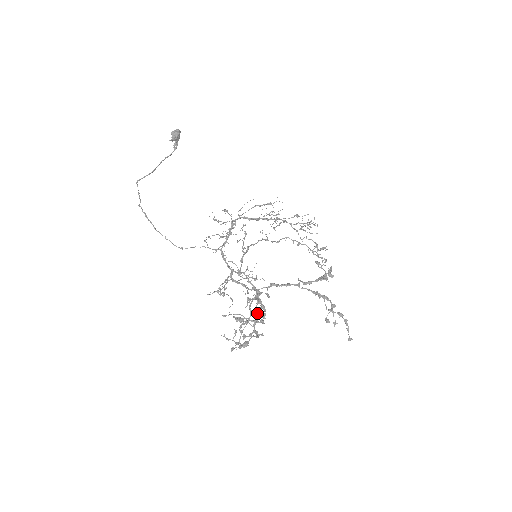
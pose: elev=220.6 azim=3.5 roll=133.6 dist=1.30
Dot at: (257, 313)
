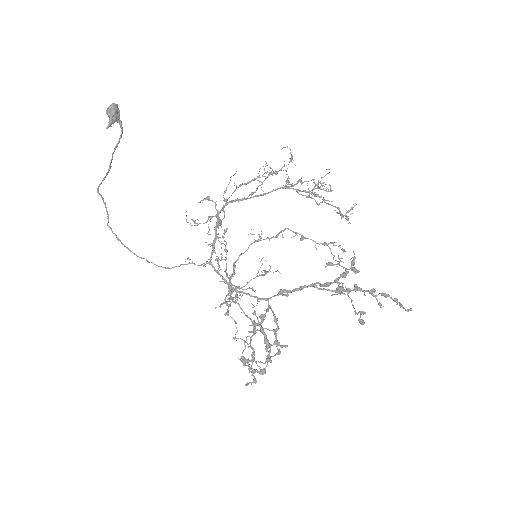
Dot at: (276, 320)
